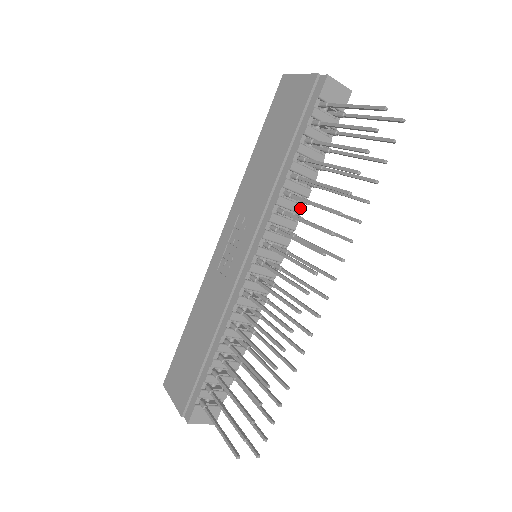
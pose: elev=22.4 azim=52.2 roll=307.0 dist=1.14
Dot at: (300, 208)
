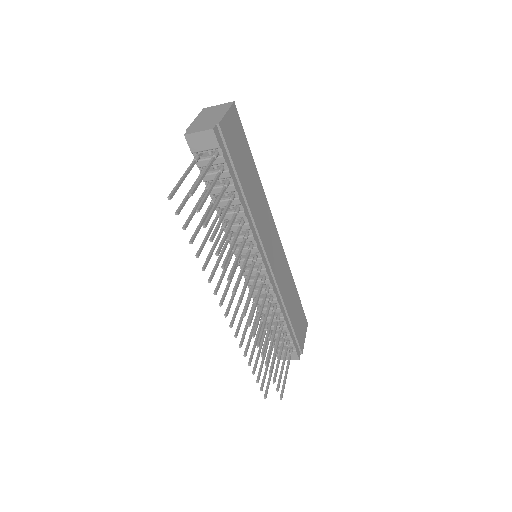
Dot at: (246, 226)
